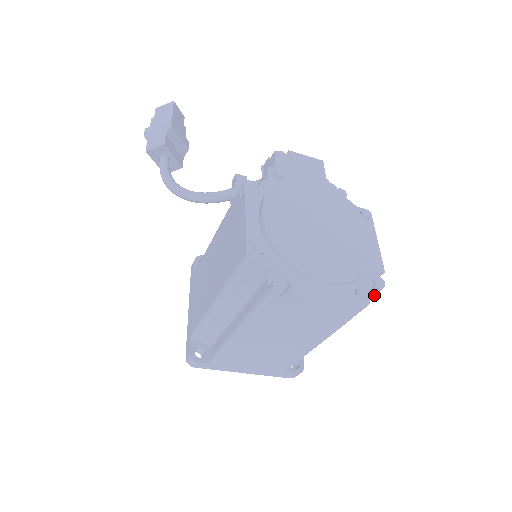
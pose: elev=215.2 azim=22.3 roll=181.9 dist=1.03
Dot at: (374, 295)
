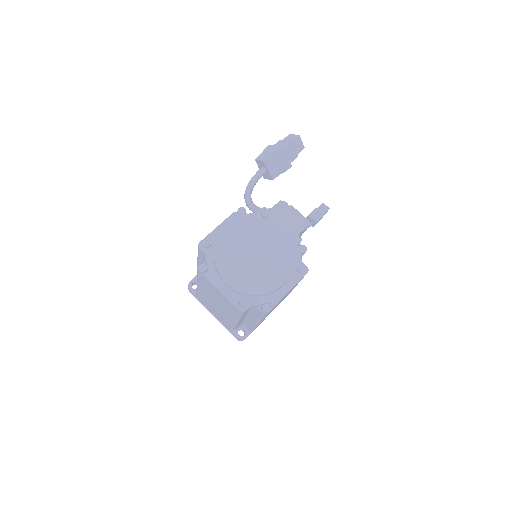
Dot at: (263, 314)
